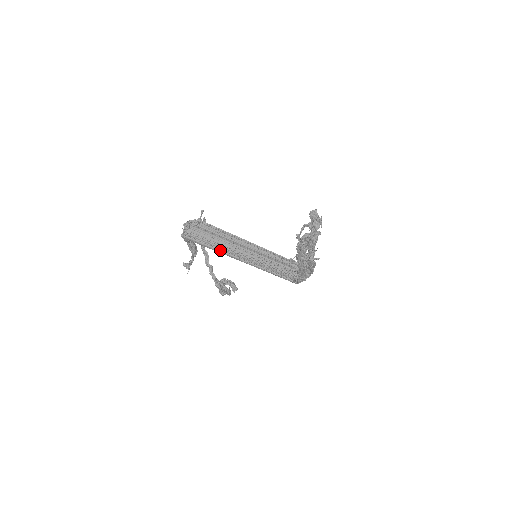
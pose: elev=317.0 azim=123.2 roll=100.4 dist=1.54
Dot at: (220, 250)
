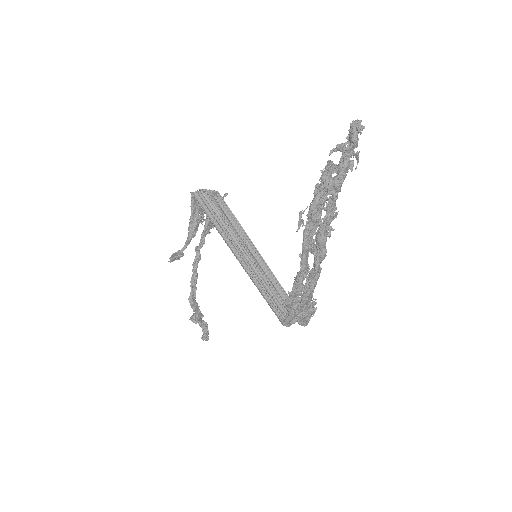
Dot at: (221, 229)
